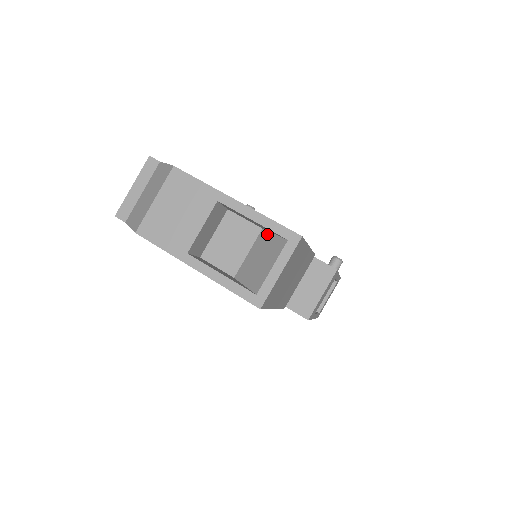
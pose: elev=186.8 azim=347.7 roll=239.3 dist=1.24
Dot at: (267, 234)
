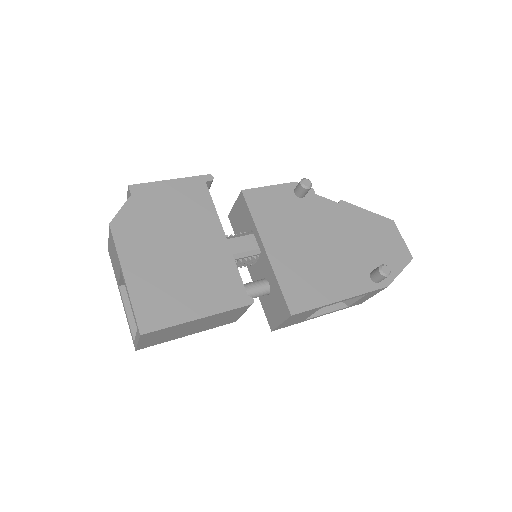
Dot at: occluded
